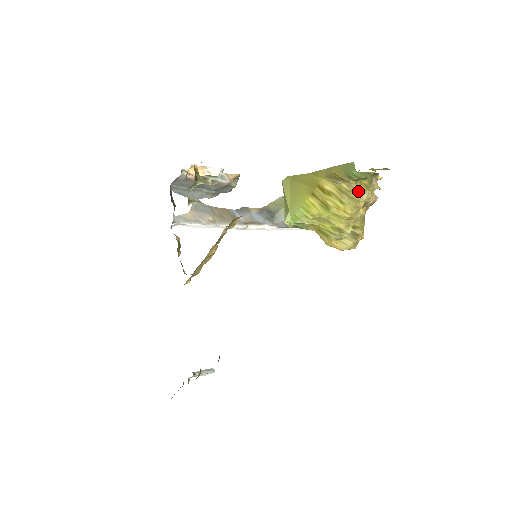
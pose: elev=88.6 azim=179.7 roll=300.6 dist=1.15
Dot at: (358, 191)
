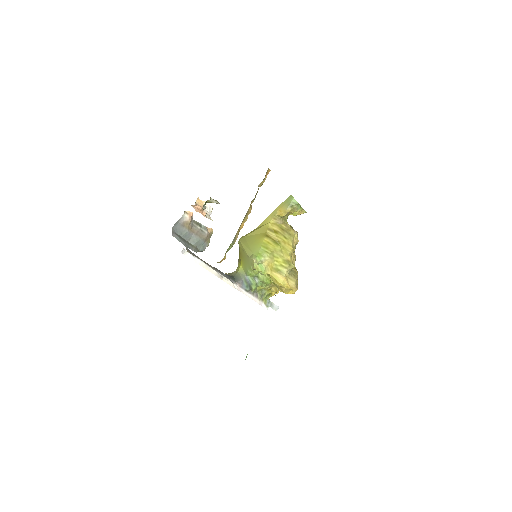
Dot at: (292, 229)
